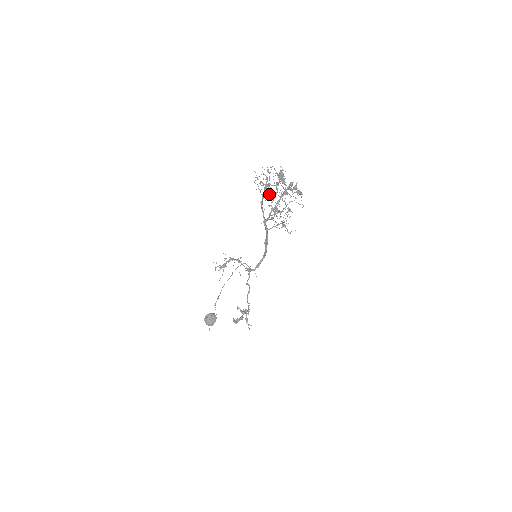
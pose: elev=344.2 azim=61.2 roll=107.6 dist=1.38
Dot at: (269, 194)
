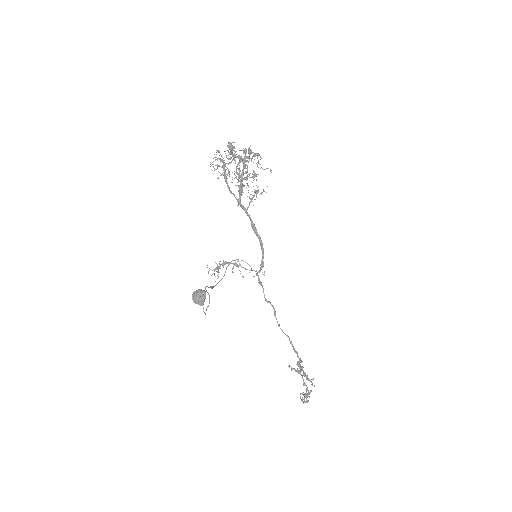
Dot at: (228, 170)
